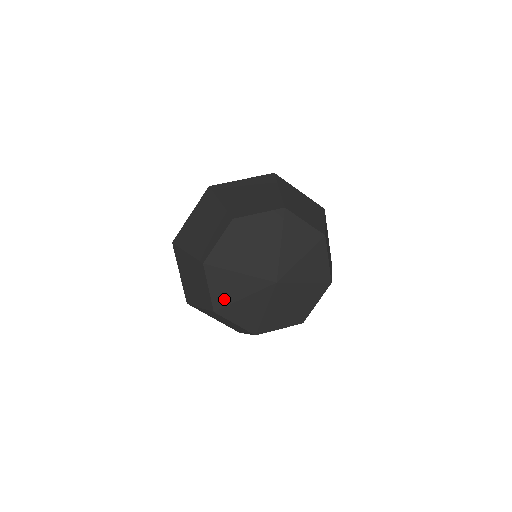
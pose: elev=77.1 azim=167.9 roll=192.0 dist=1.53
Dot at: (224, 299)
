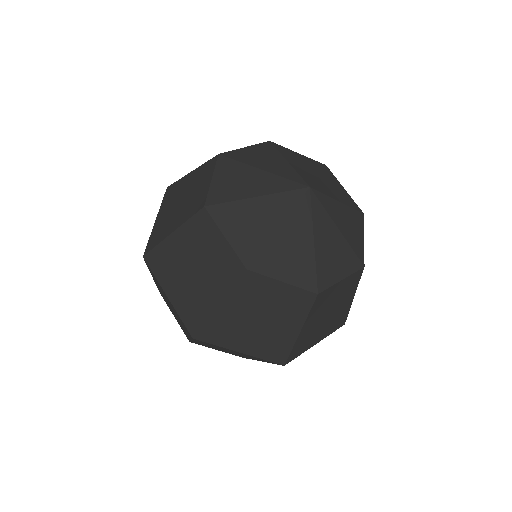
Dot at: (253, 242)
